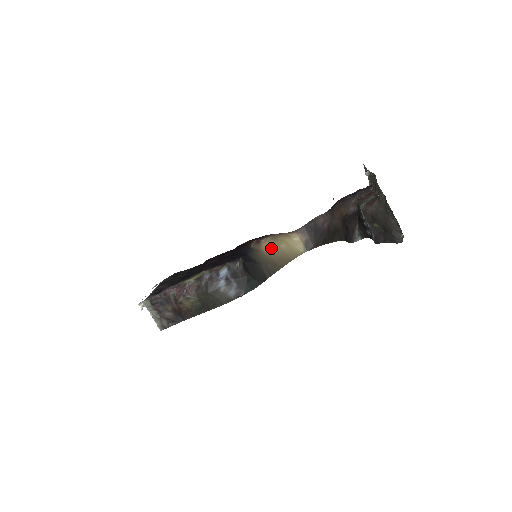
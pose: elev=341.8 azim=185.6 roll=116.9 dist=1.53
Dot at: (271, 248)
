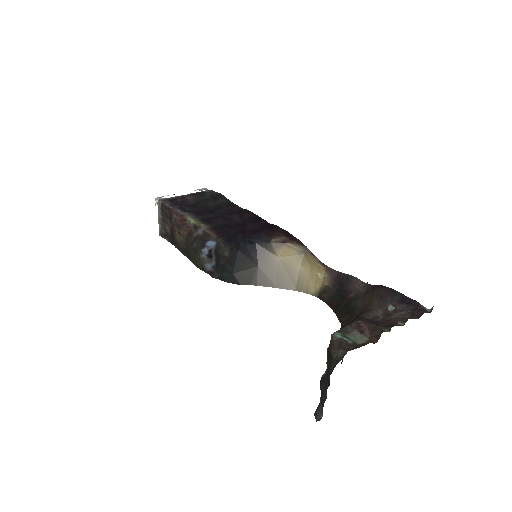
Dot at: (288, 260)
